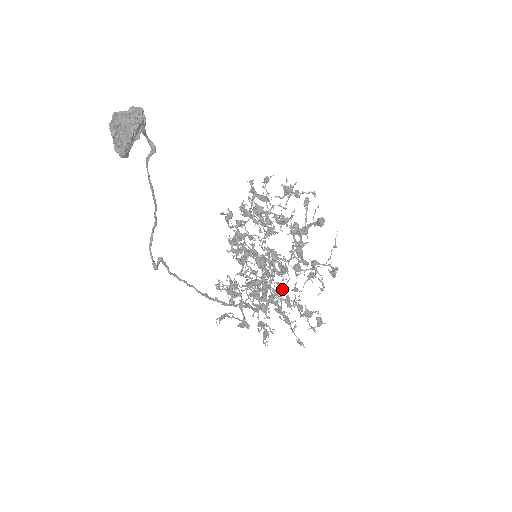
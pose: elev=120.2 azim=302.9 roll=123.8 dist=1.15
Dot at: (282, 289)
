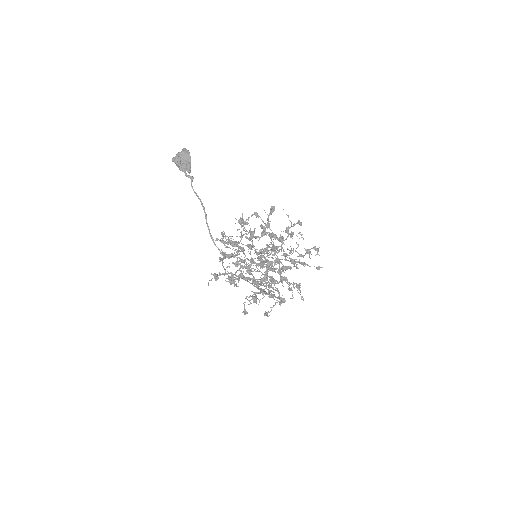
Dot at: (284, 256)
